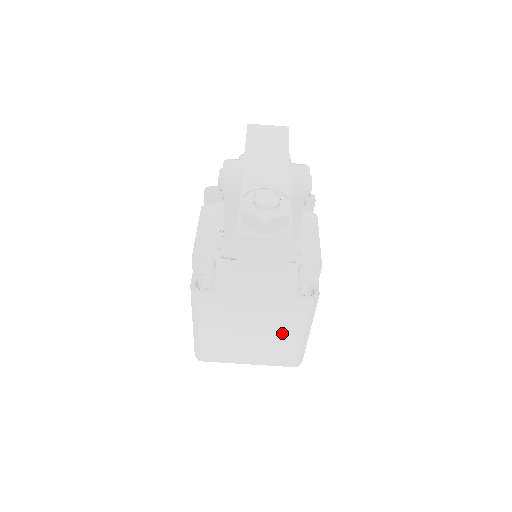
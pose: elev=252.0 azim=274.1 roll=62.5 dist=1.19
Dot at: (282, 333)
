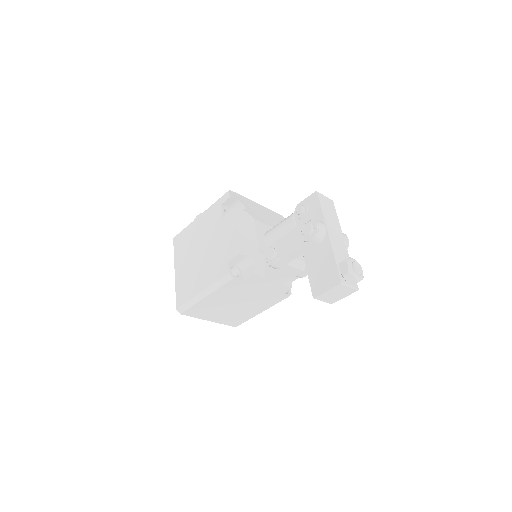
Dot at: (252, 309)
